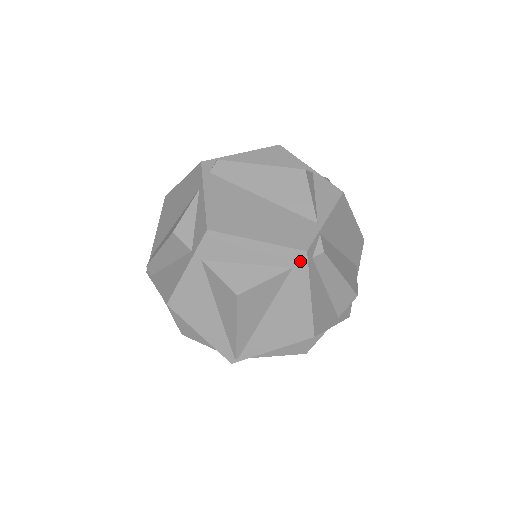
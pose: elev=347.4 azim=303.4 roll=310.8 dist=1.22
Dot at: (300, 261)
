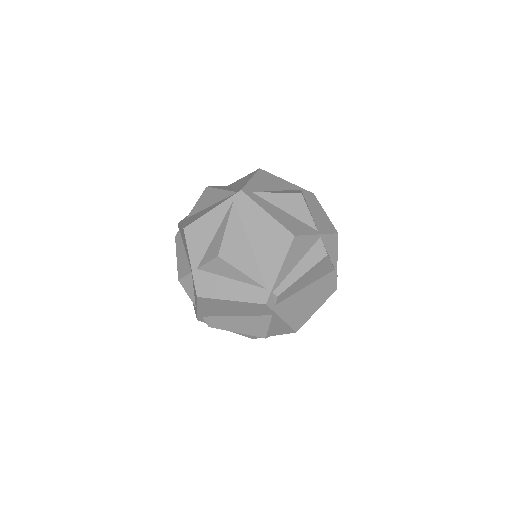
Dot at: occluded
